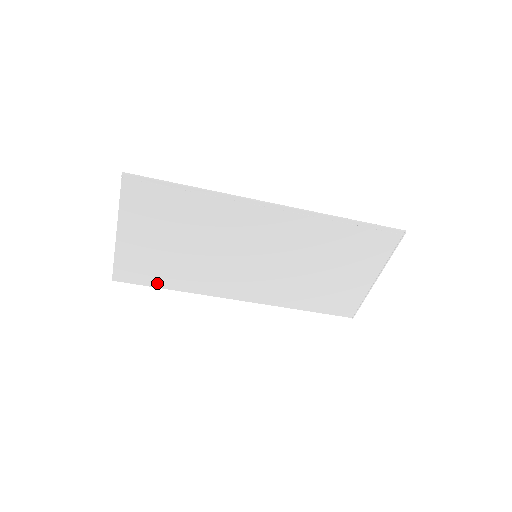
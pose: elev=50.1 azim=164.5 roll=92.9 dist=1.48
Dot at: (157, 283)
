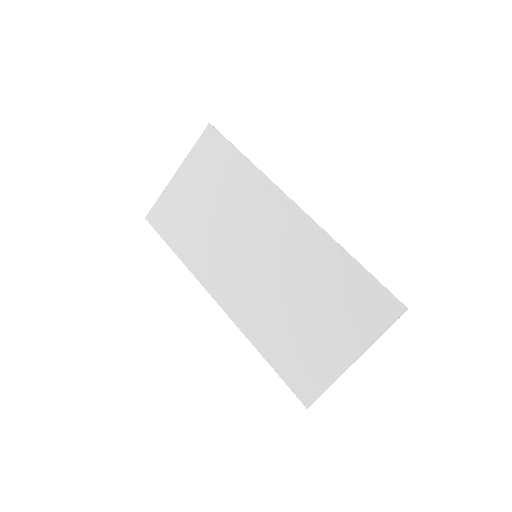
Dot at: (171, 240)
